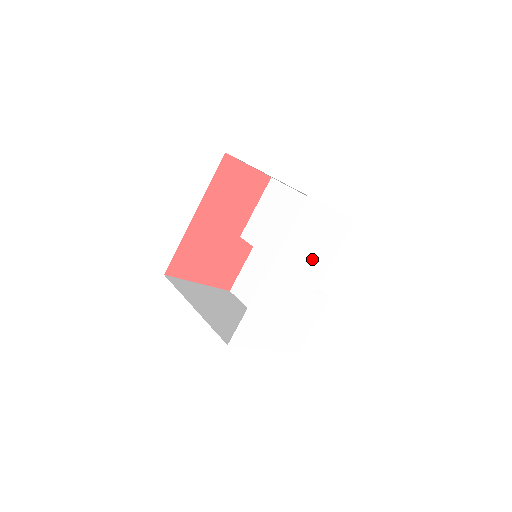
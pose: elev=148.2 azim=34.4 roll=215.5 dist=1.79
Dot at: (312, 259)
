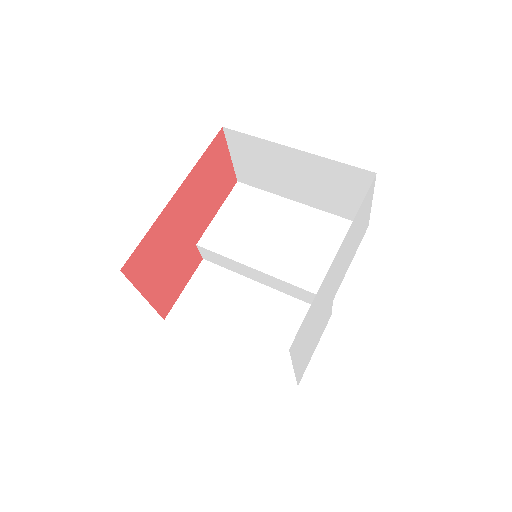
Dot at: (348, 255)
